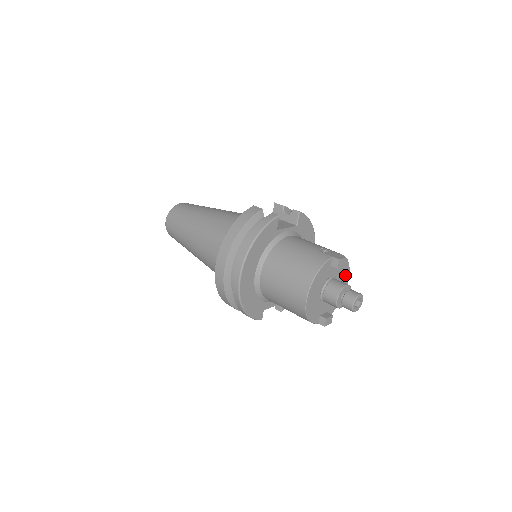
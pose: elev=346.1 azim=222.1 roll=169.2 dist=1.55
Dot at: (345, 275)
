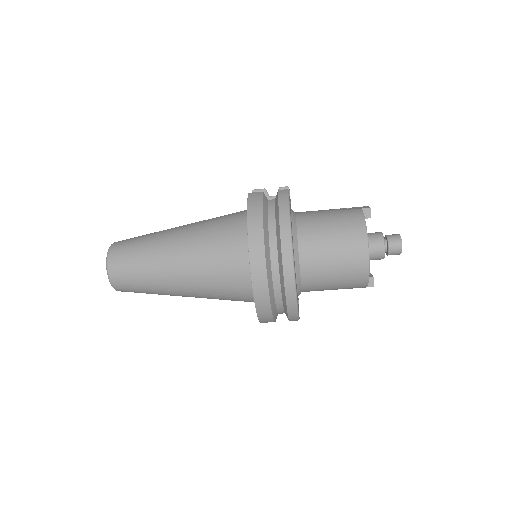
Dot at: occluded
